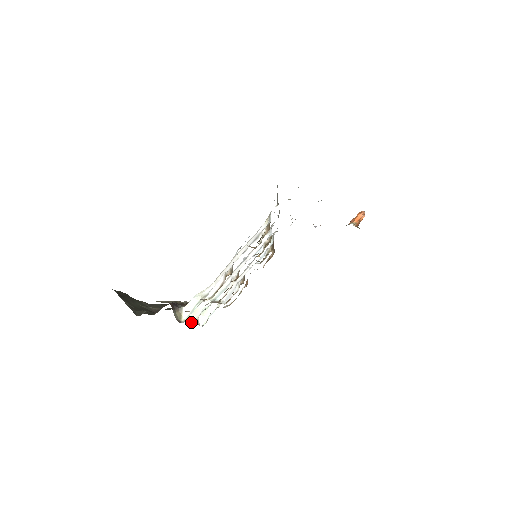
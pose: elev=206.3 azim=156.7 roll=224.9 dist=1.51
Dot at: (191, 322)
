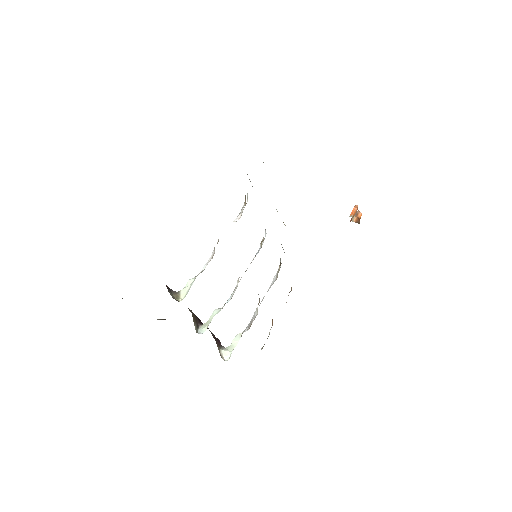
Dot at: (203, 332)
